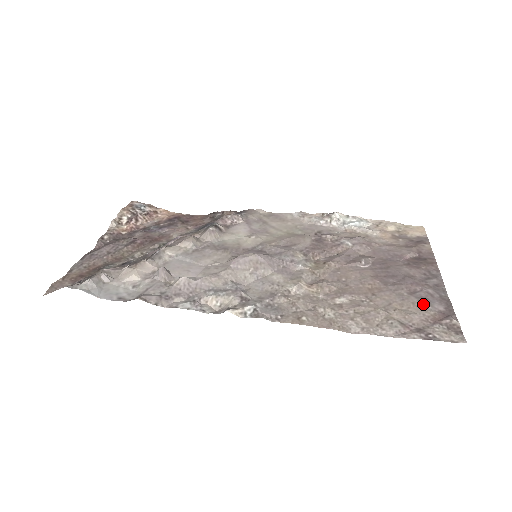
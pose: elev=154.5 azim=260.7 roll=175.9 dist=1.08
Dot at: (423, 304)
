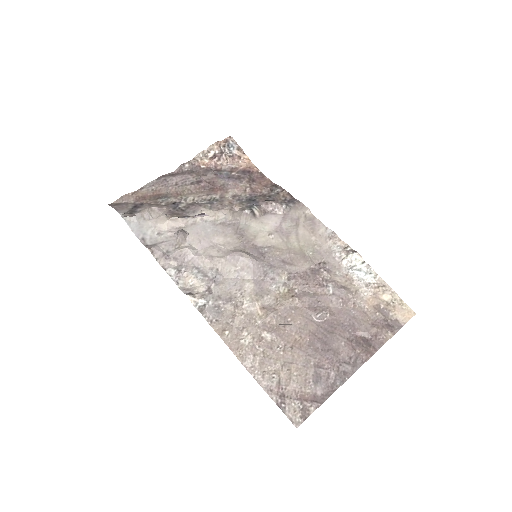
Dot at: (312, 380)
